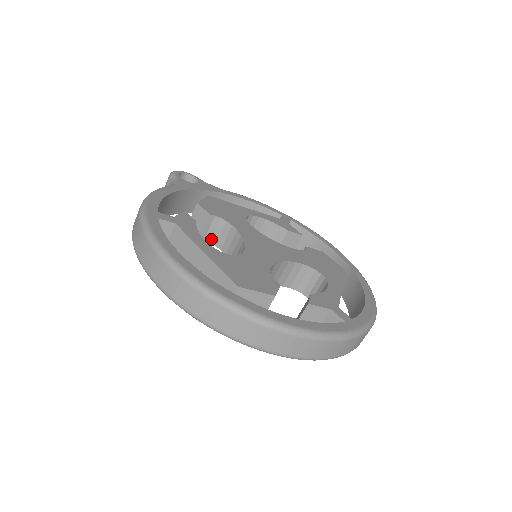
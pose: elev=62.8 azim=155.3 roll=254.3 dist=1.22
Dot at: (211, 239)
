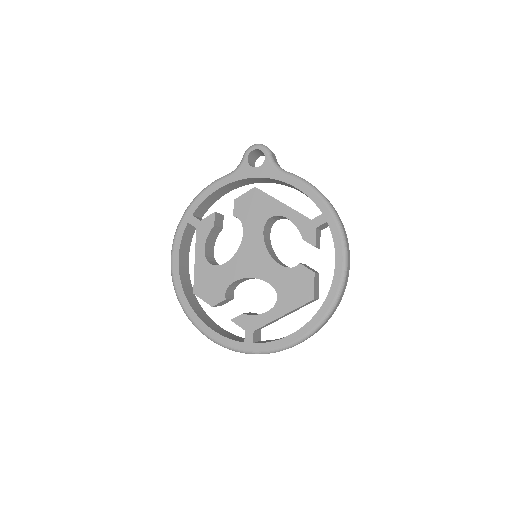
Dot at: occluded
